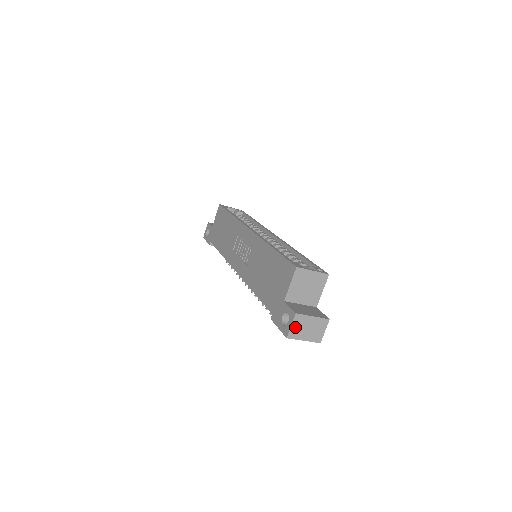
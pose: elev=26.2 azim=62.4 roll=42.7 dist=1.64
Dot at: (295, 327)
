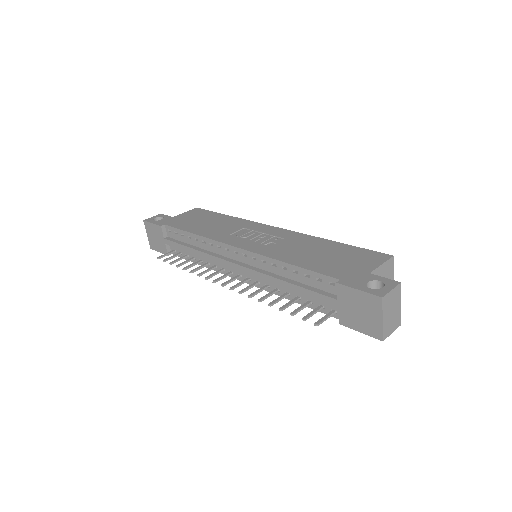
Dot at: (391, 295)
